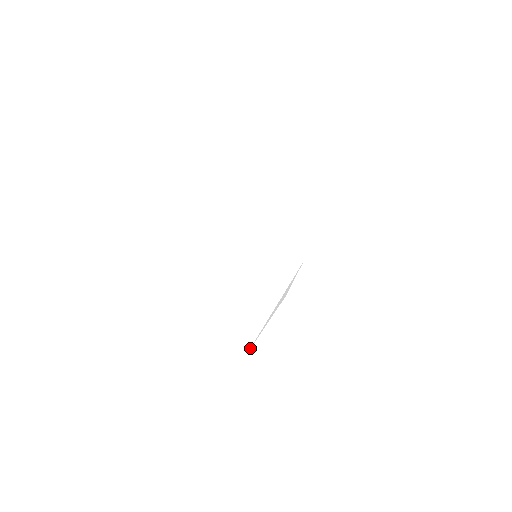
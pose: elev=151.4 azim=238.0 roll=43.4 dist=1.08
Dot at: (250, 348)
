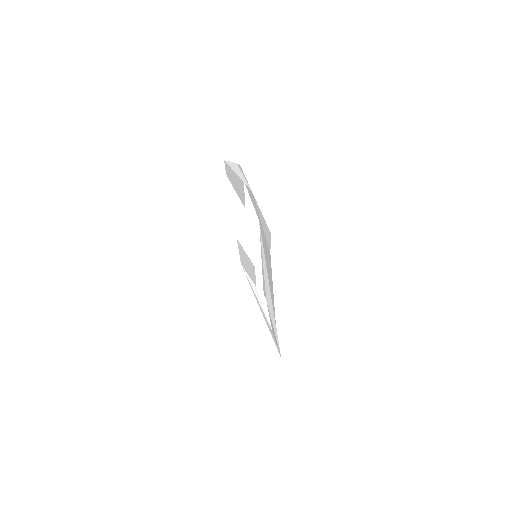
Dot at: (270, 327)
